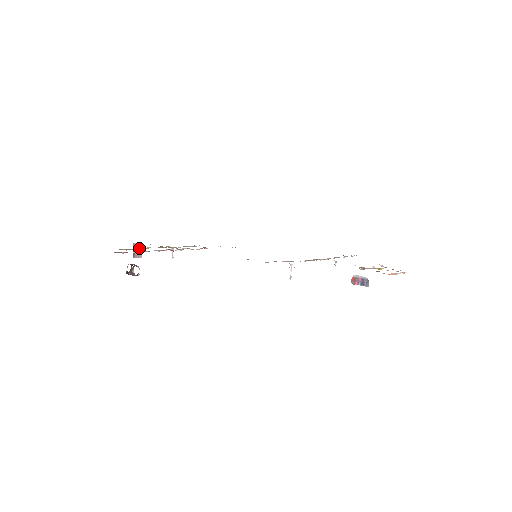
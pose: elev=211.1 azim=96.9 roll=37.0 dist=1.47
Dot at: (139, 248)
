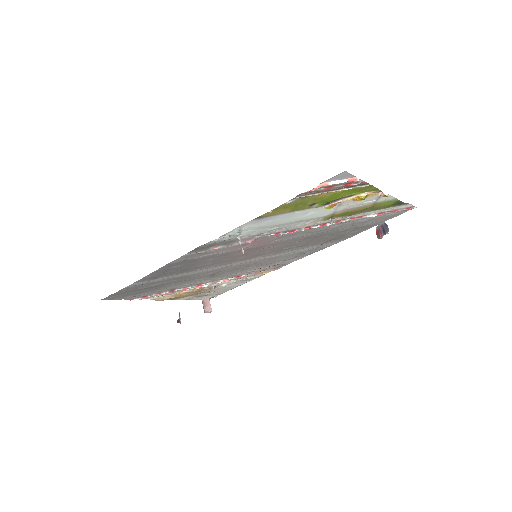
Dot at: (173, 294)
